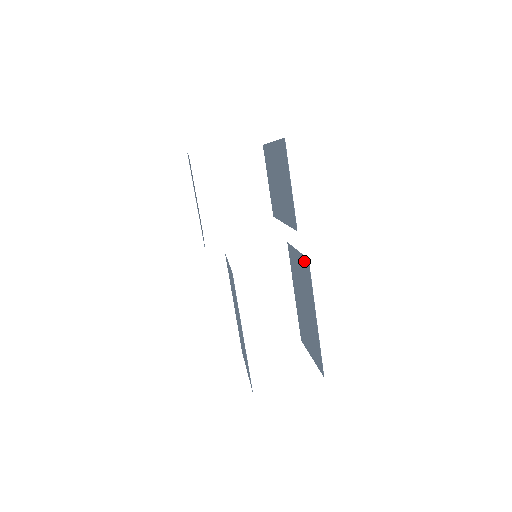
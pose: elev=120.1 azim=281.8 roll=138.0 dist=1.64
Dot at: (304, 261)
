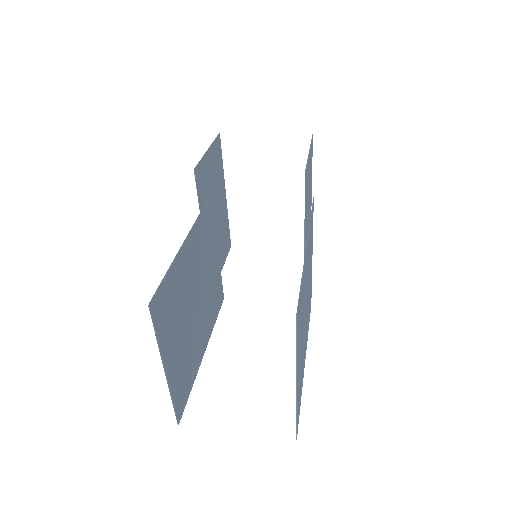
Dot at: (312, 225)
